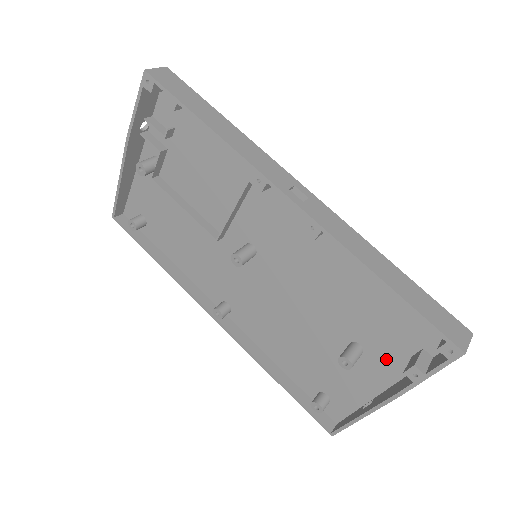
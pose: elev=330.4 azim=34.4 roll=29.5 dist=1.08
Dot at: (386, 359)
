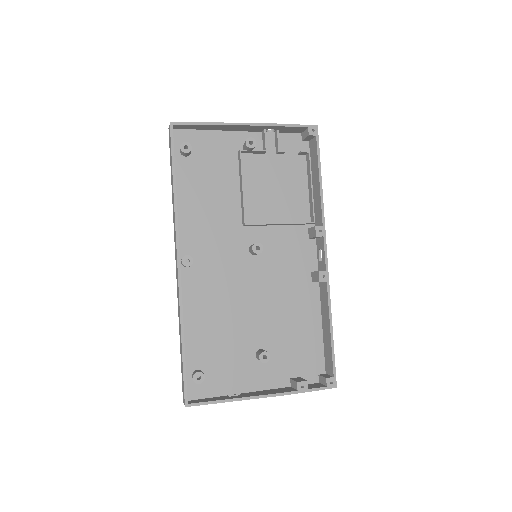
Dot at: (274, 372)
